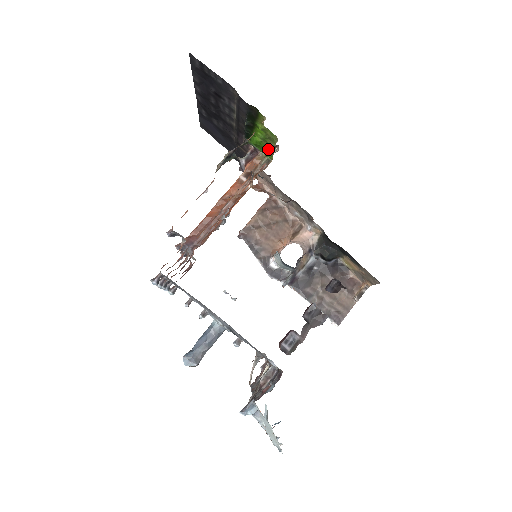
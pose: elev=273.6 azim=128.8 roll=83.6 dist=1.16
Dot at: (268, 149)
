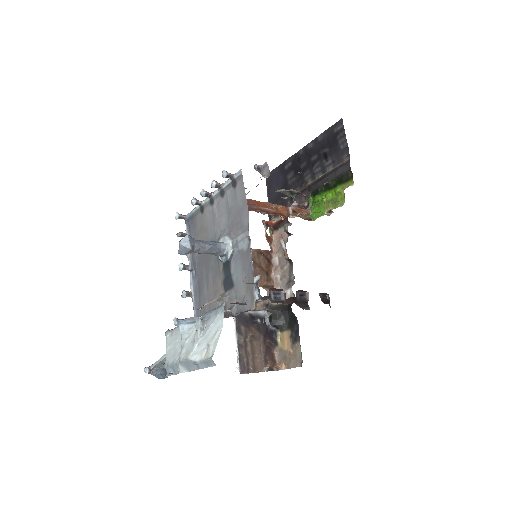
Dot at: occluded
